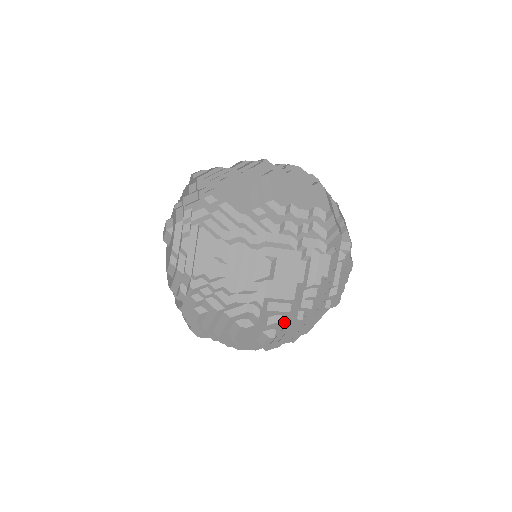
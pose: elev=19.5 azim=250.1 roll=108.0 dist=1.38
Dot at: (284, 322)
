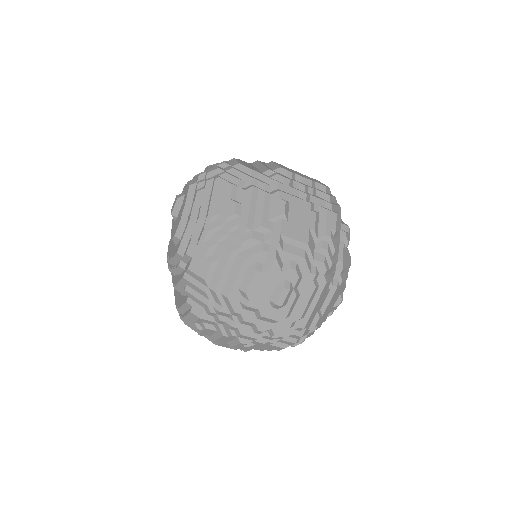
Dot at: (298, 272)
